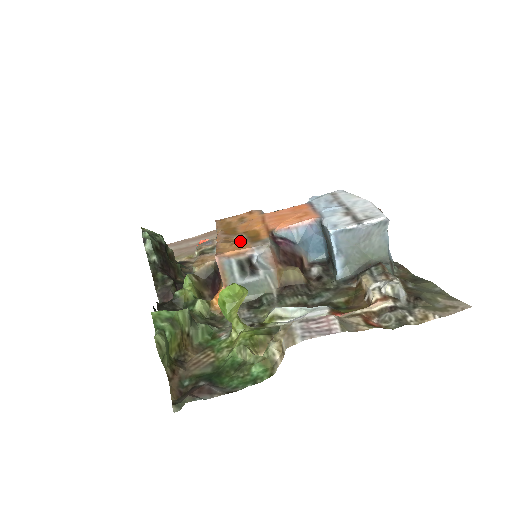
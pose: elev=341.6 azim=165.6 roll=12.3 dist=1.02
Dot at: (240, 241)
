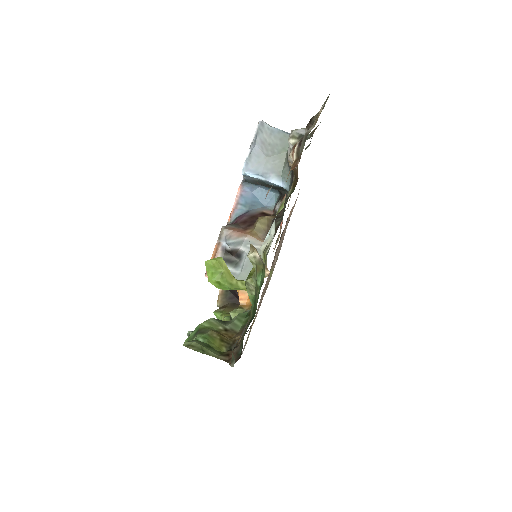
Dot at: occluded
